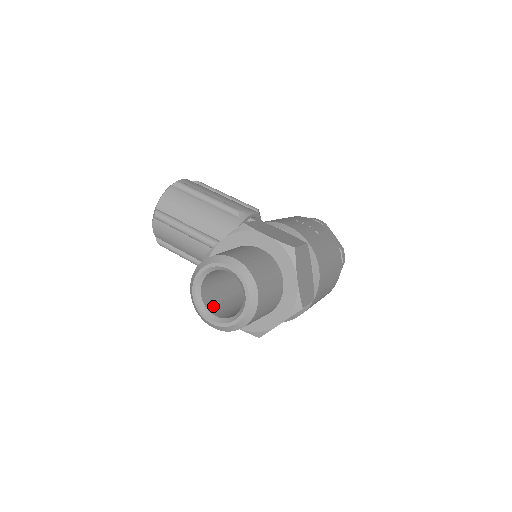
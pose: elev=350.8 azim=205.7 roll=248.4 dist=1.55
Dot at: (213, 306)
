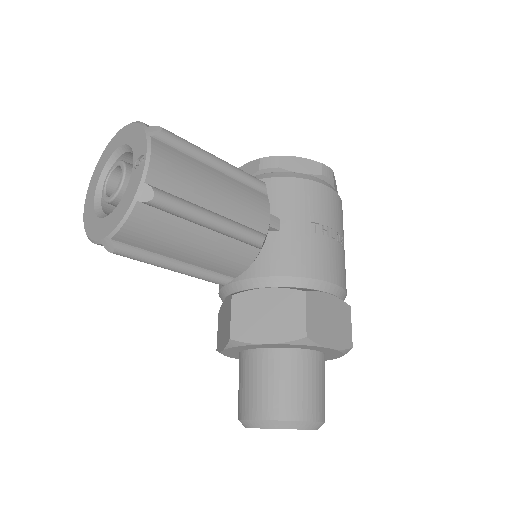
Dot at: occluded
